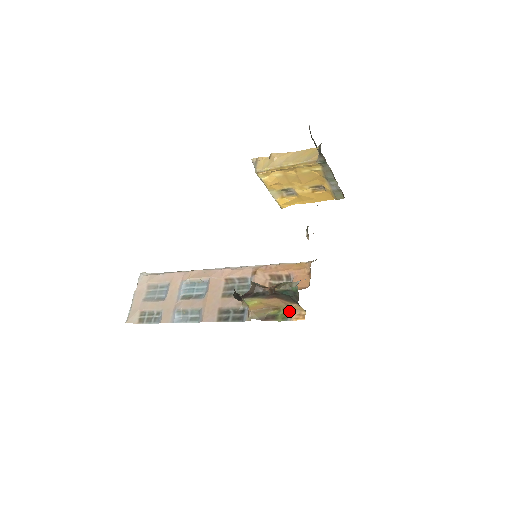
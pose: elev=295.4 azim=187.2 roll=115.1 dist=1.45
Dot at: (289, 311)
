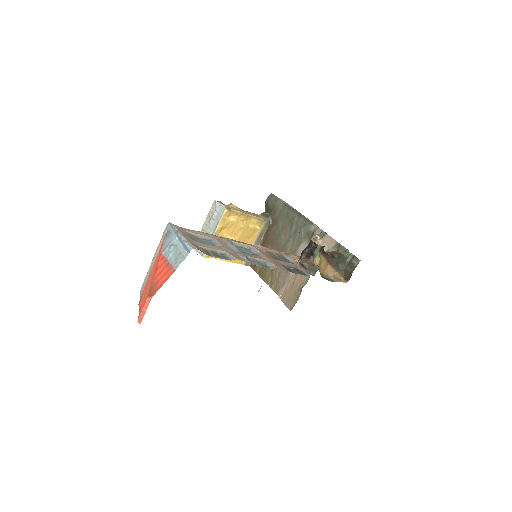
Dot at: (332, 277)
